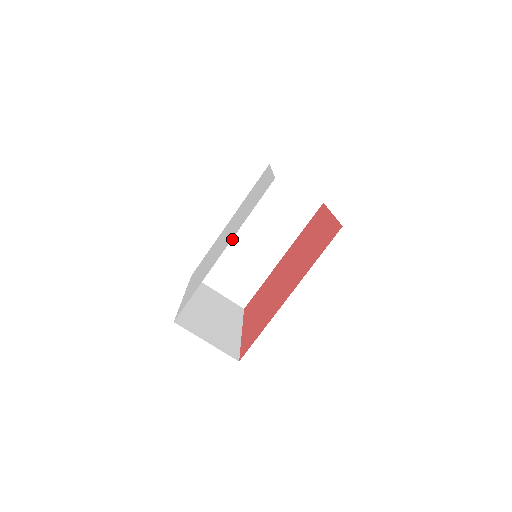
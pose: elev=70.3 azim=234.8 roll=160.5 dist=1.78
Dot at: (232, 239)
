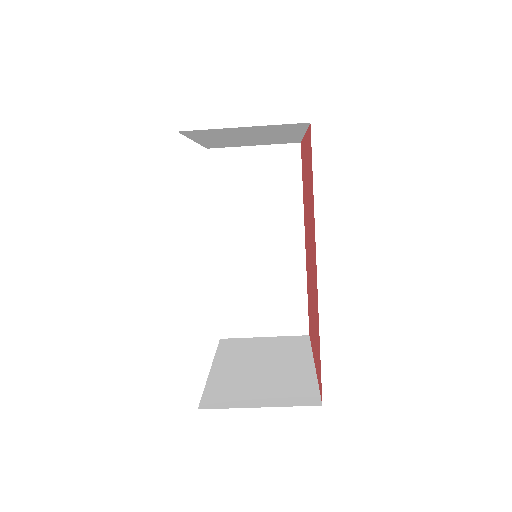
Dot at: (232, 263)
